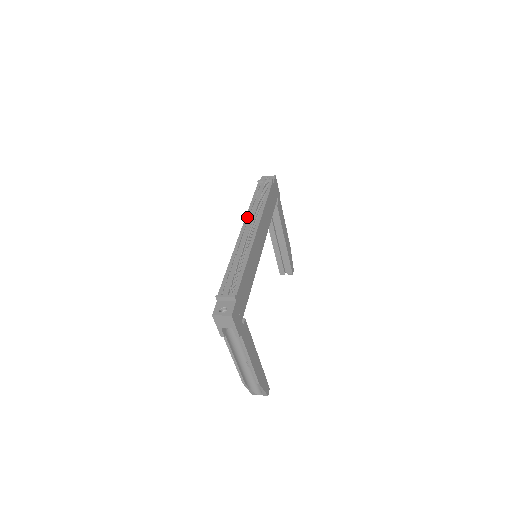
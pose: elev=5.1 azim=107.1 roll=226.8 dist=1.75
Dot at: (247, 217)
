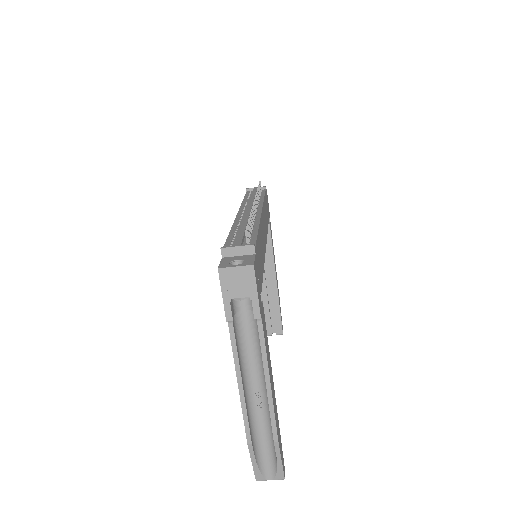
Dot at: (243, 205)
